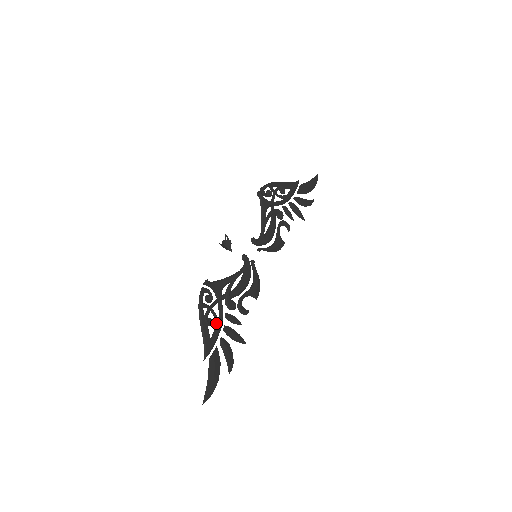
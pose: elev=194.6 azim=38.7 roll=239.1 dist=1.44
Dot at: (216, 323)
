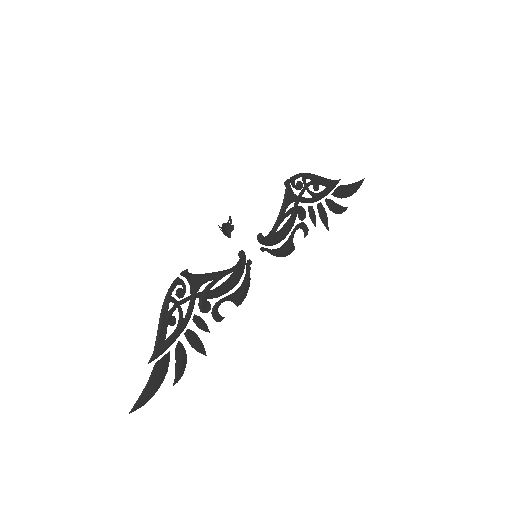
Dot at: (179, 324)
